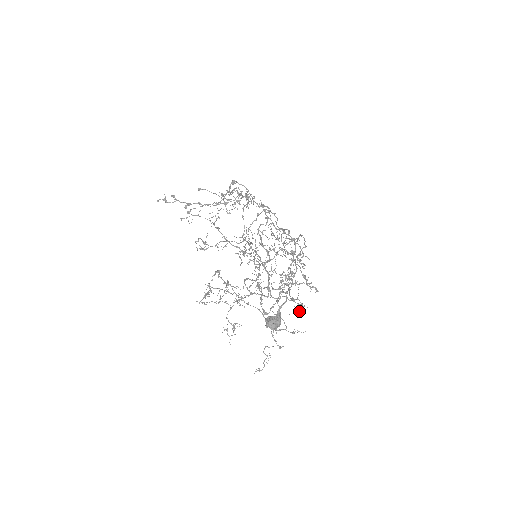
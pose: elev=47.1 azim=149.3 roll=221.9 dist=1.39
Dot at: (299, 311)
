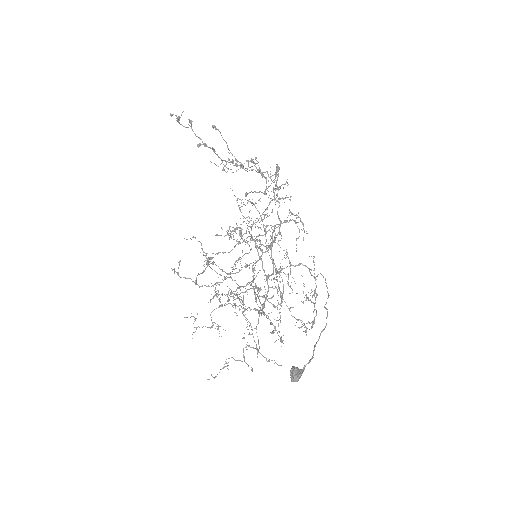
Dot at: (282, 342)
